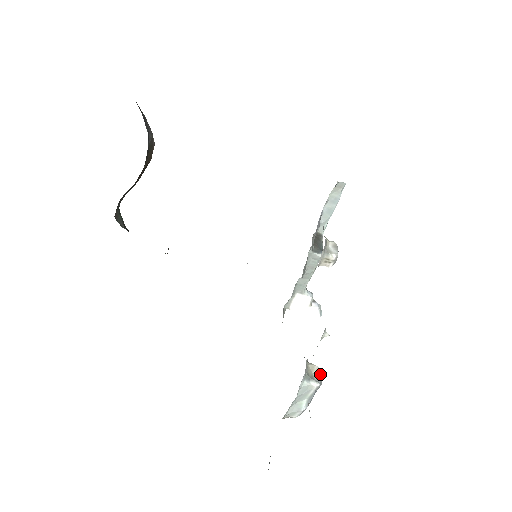
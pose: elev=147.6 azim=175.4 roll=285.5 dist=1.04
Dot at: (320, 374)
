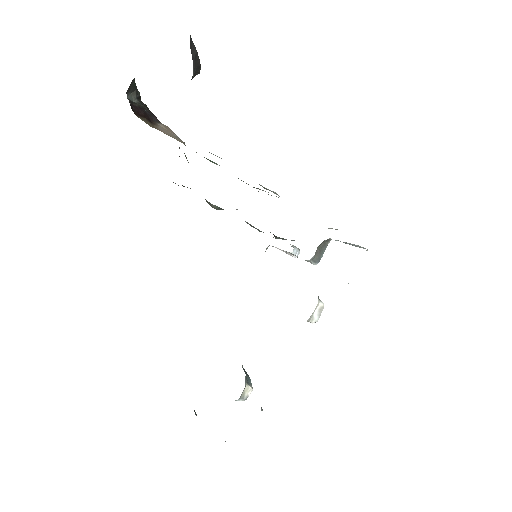
Dot at: occluded
